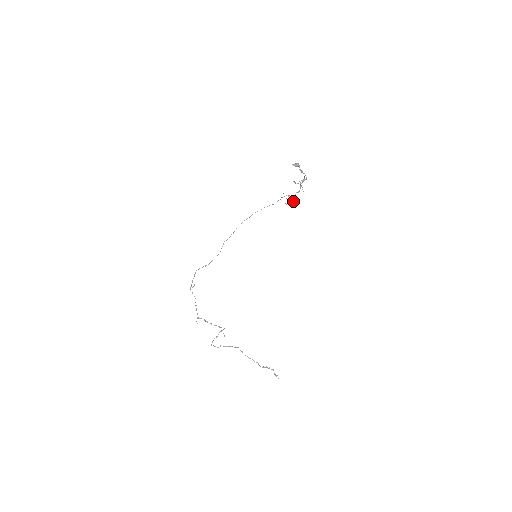
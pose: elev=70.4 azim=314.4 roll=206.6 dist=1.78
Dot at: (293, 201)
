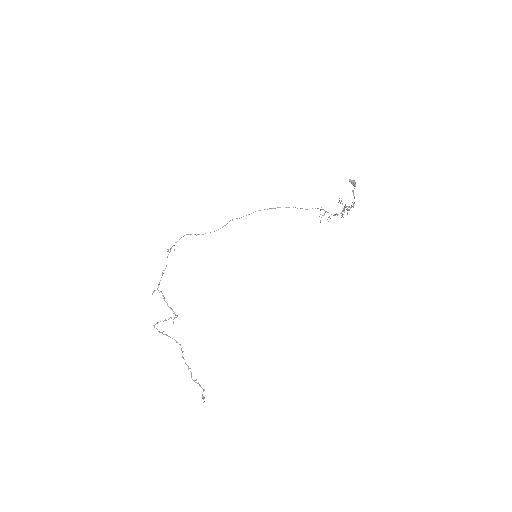
Dot at: occluded
